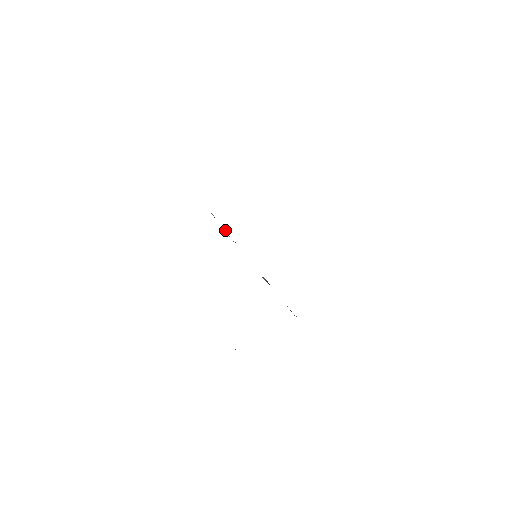
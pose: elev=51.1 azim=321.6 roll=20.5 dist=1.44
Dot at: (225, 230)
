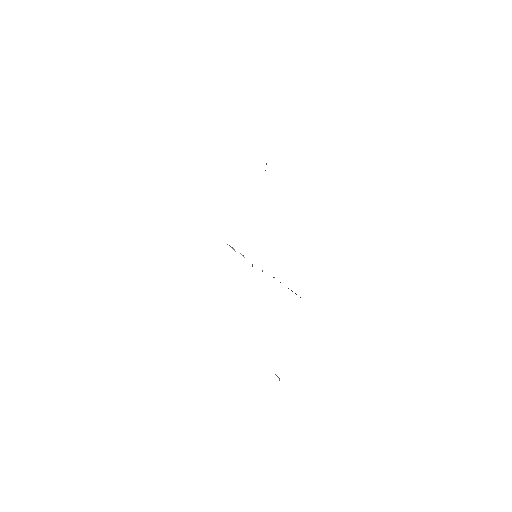
Dot at: occluded
